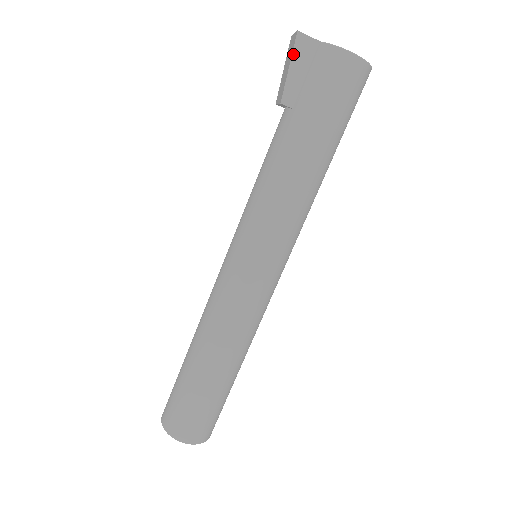
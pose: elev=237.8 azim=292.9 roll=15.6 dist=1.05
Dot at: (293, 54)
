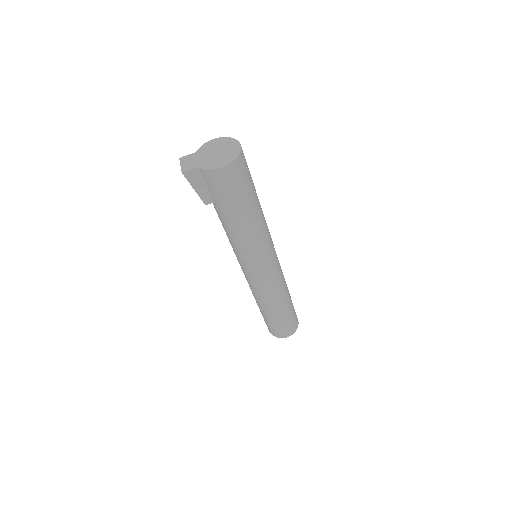
Dot at: (190, 183)
